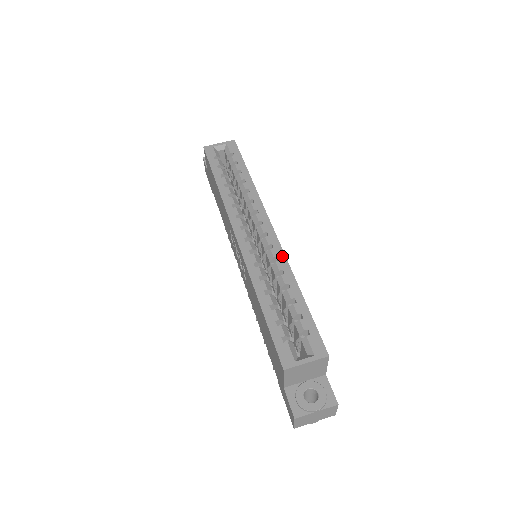
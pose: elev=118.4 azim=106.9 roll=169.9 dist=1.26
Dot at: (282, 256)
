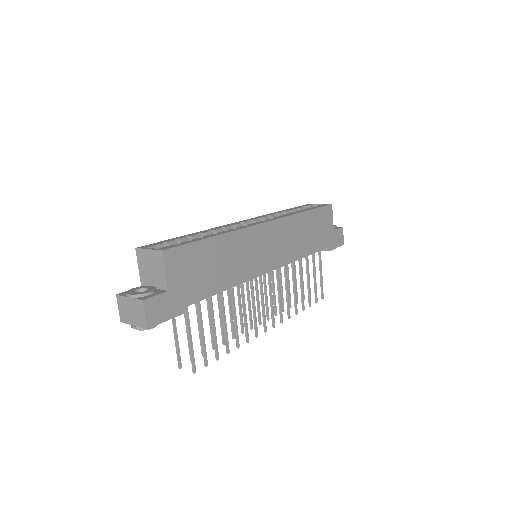
Dot at: (241, 228)
